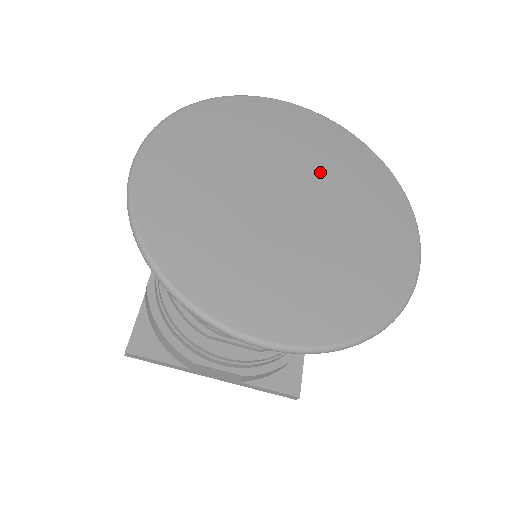
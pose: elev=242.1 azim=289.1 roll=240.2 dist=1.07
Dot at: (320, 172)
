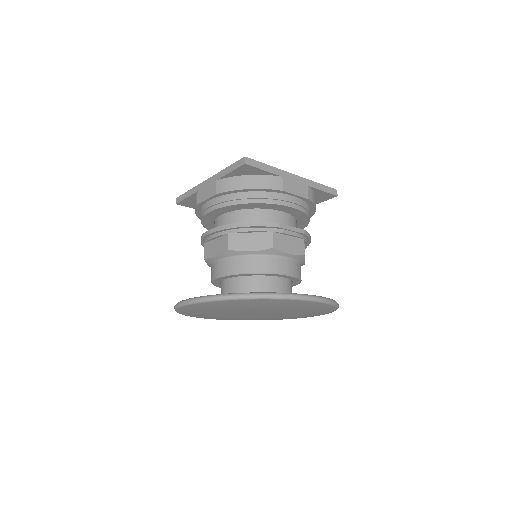
Dot at: occluded
